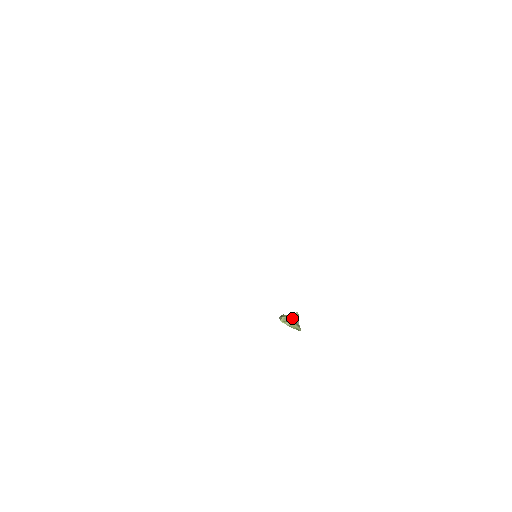
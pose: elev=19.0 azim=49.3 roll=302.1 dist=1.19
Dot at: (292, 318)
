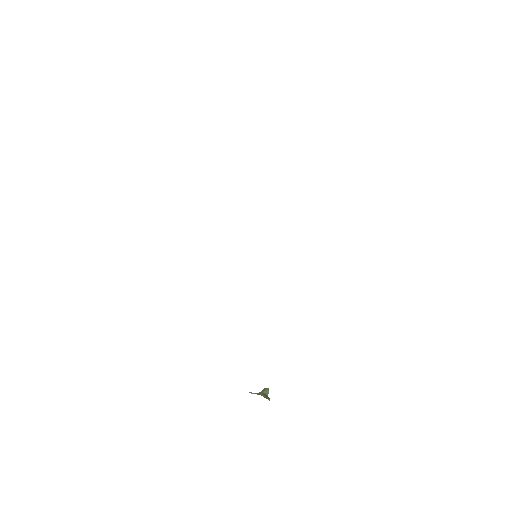
Dot at: (261, 391)
